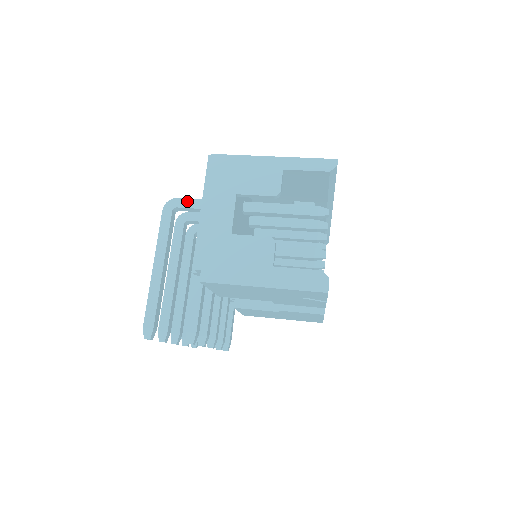
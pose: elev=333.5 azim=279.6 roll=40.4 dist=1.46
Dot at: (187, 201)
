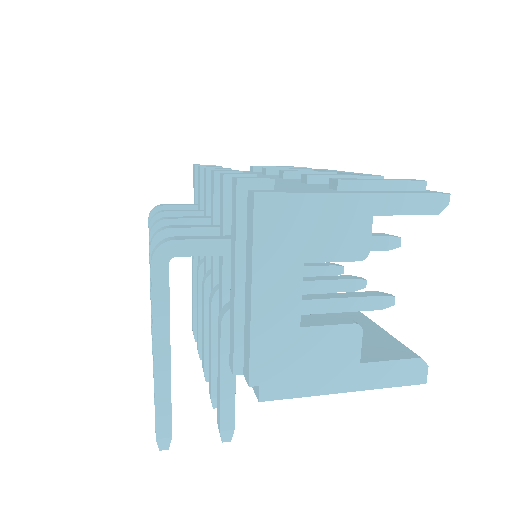
Dot at: (192, 244)
